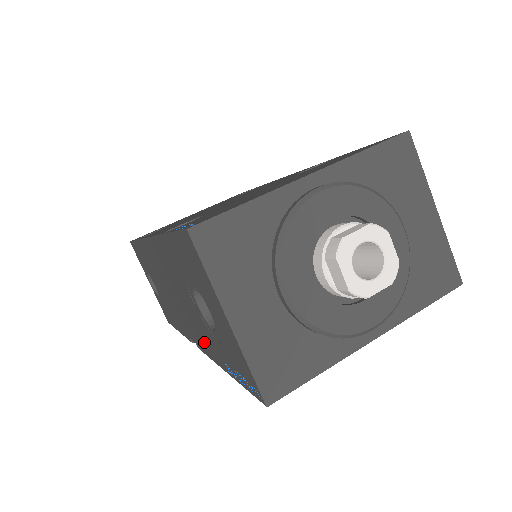
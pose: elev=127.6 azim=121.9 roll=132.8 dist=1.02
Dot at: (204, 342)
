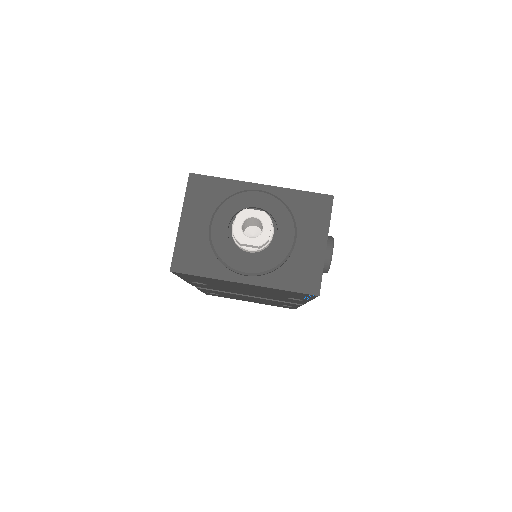
Dot at: occluded
